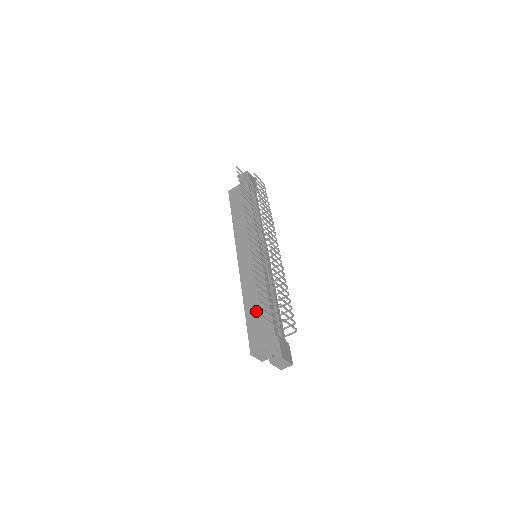
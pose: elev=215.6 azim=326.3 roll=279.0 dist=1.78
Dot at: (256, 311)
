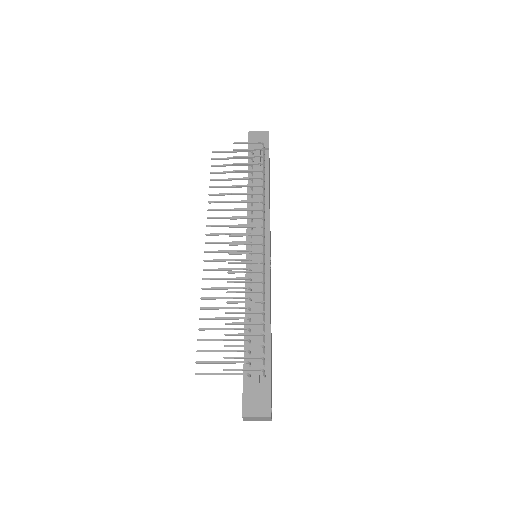
Dot at: occluded
